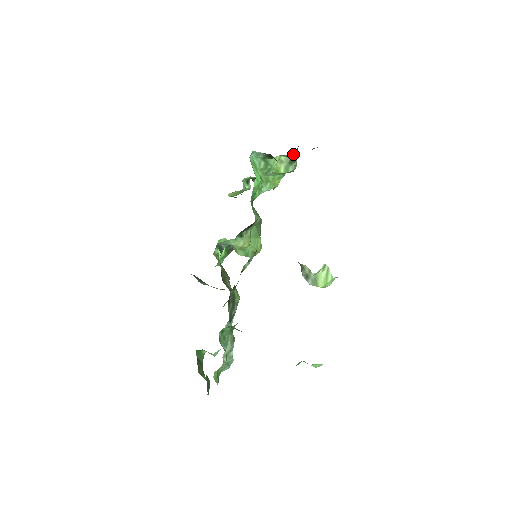
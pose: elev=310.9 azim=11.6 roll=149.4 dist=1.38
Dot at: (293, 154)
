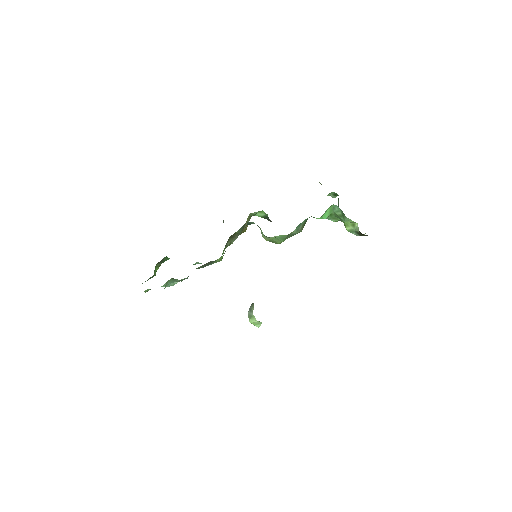
Dot at: occluded
